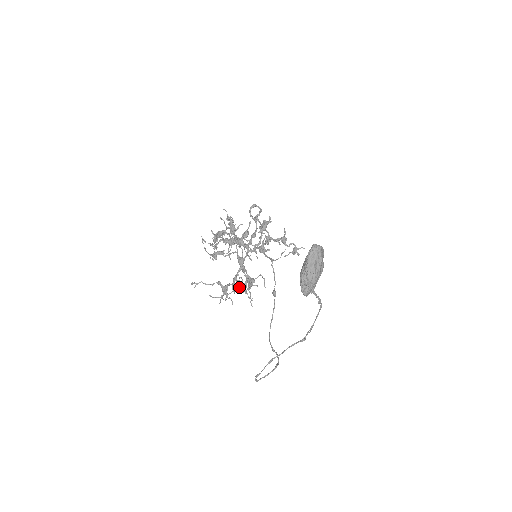
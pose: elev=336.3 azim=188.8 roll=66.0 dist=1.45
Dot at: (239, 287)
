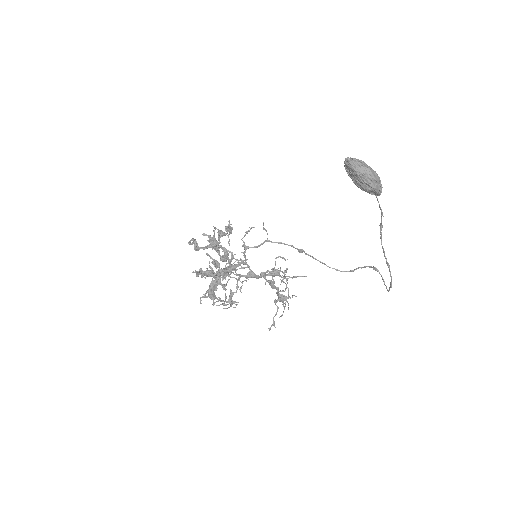
Dot at: occluded
